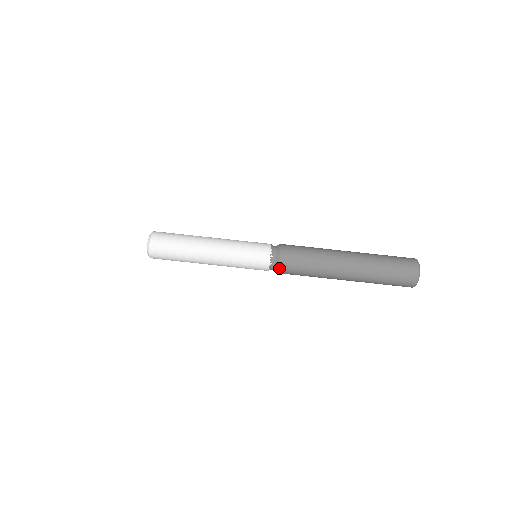
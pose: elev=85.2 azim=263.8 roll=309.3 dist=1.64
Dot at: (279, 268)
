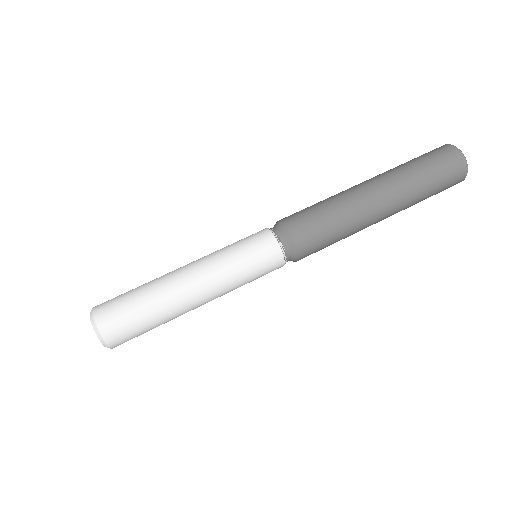
Dot at: (290, 232)
